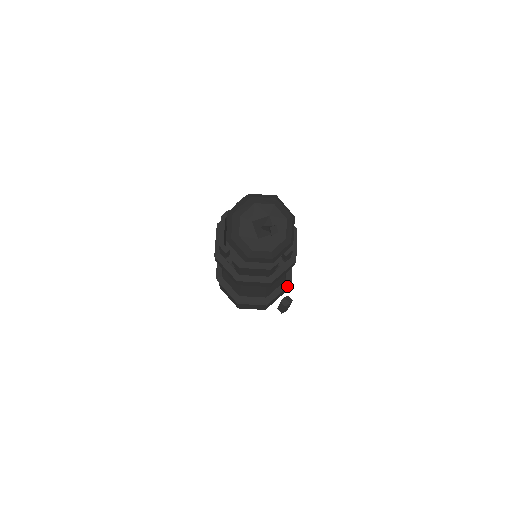
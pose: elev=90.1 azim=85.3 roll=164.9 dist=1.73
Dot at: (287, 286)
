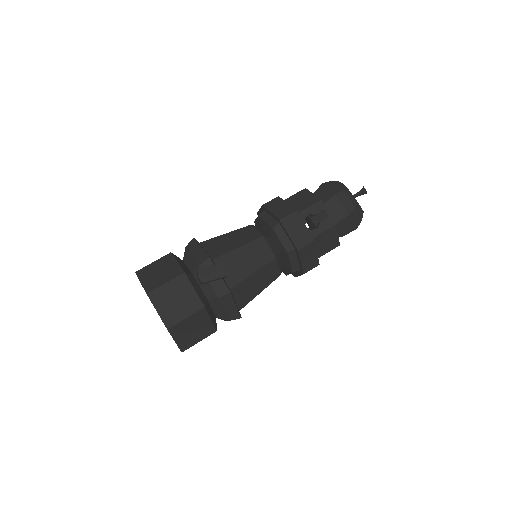
Dot at: (205, 306)
